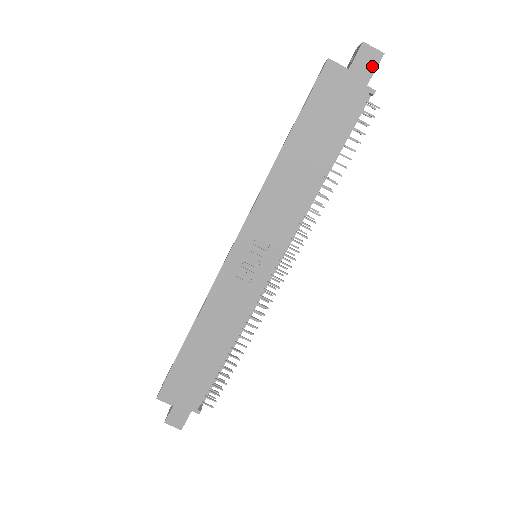
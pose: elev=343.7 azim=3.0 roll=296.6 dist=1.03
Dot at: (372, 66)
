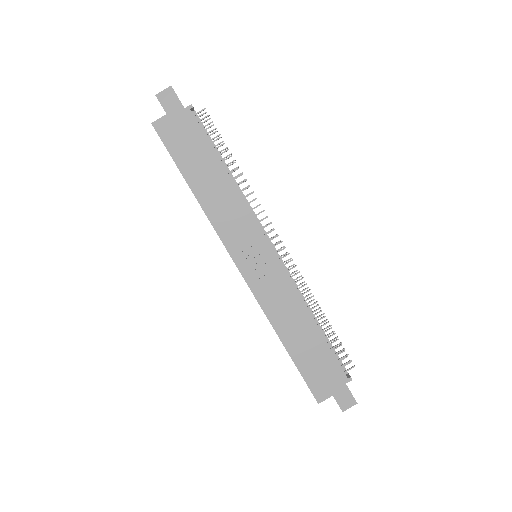
Dot at: (174, 98)
